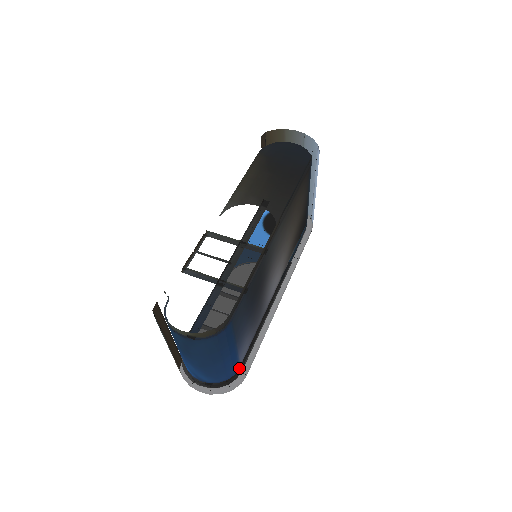
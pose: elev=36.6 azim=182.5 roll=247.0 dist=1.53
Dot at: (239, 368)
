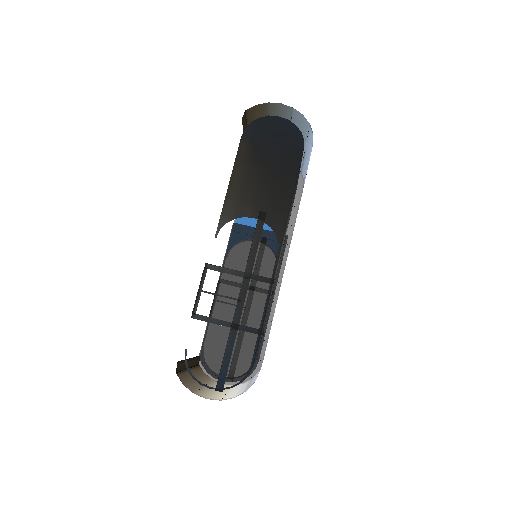
Dot at: occluded
